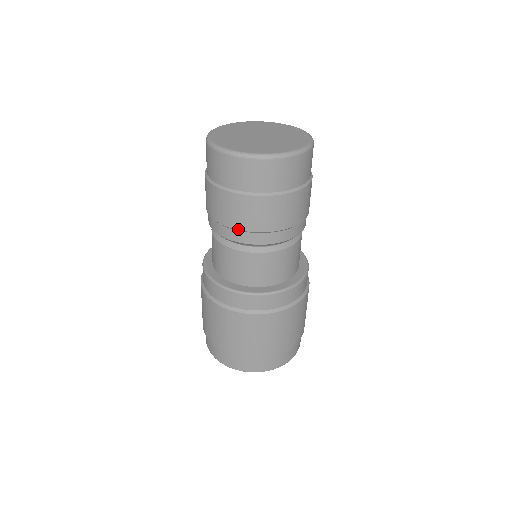
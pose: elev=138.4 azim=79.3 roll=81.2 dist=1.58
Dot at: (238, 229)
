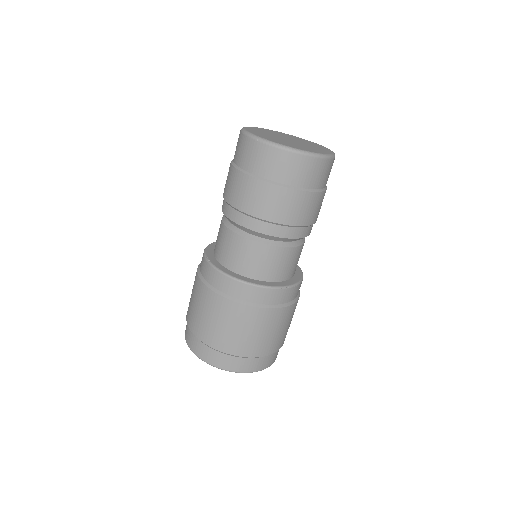
Dot at: (248, 213)
